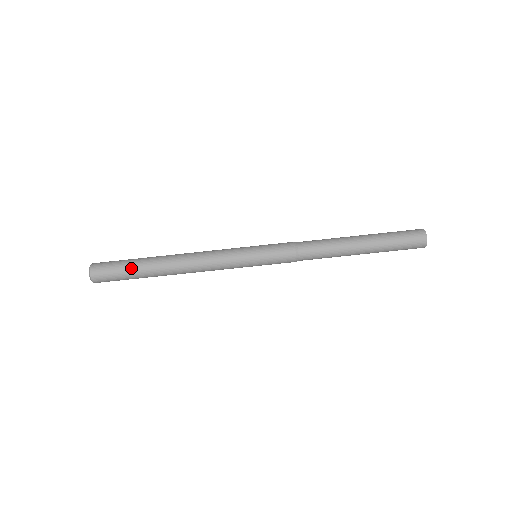
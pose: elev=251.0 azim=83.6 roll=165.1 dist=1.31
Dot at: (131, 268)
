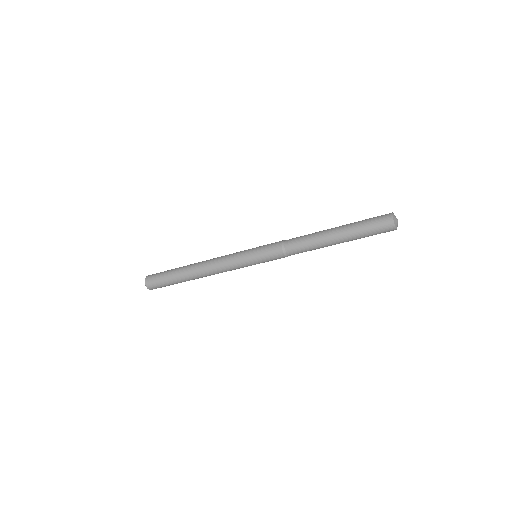
Dot at: (171, 282)
